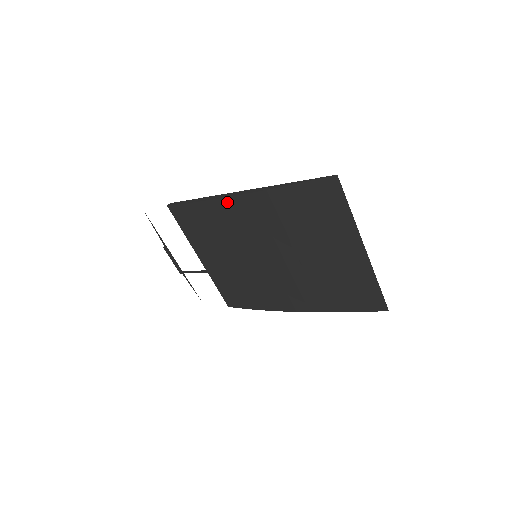
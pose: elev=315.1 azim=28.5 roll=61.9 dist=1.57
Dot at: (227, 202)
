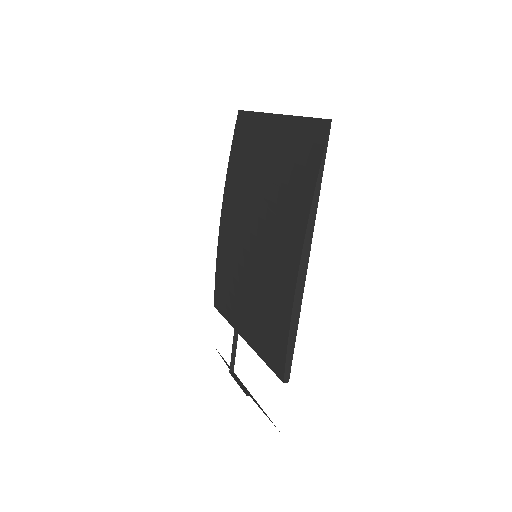
Dot at: (221, 230)
